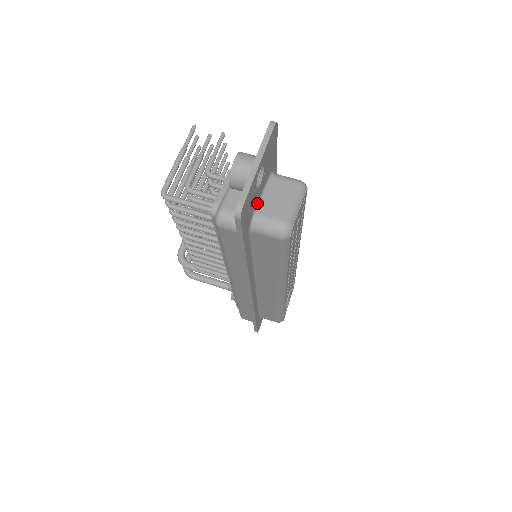
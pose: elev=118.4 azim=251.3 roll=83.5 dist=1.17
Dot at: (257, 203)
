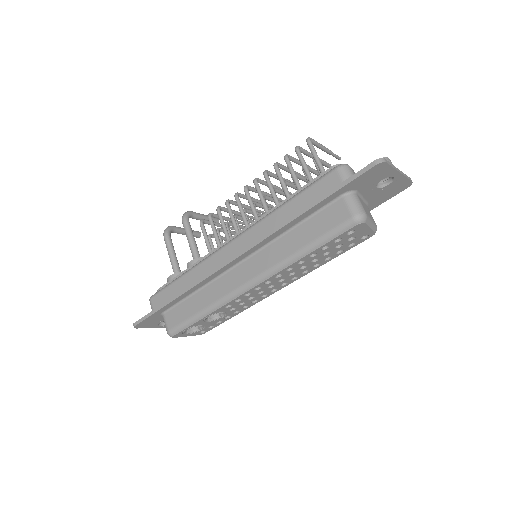
Dot at: (360, 194)
